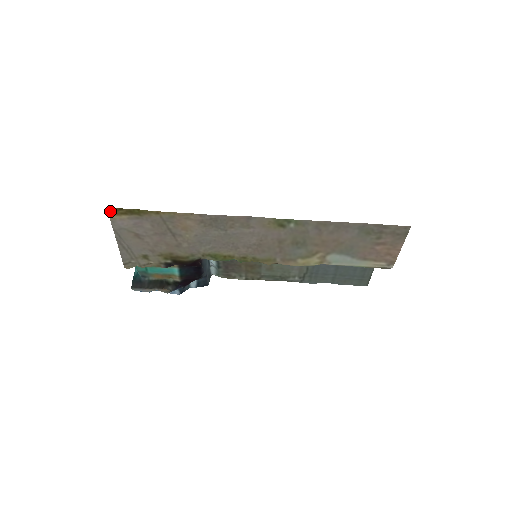
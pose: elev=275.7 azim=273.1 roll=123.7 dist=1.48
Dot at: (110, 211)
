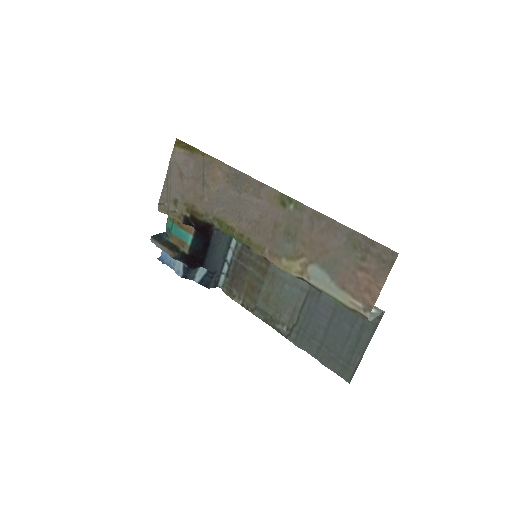
Dot at: (177, 142)
